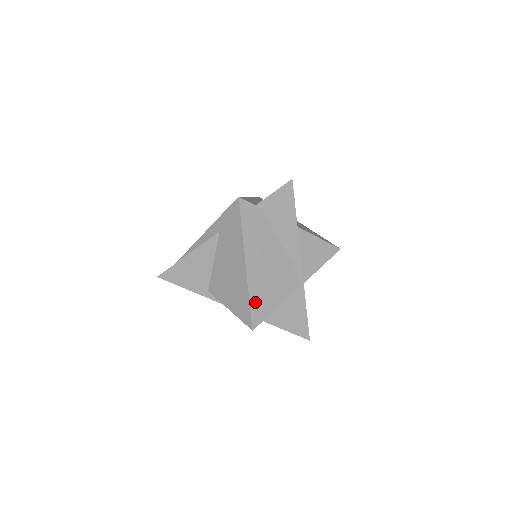
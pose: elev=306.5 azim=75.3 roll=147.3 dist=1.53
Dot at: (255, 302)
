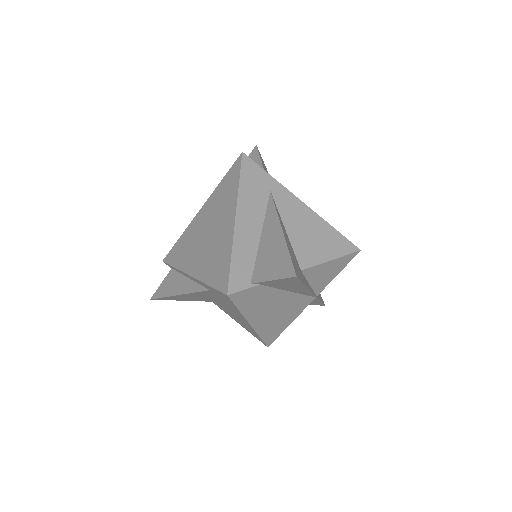
Dot at: (266, 335)
